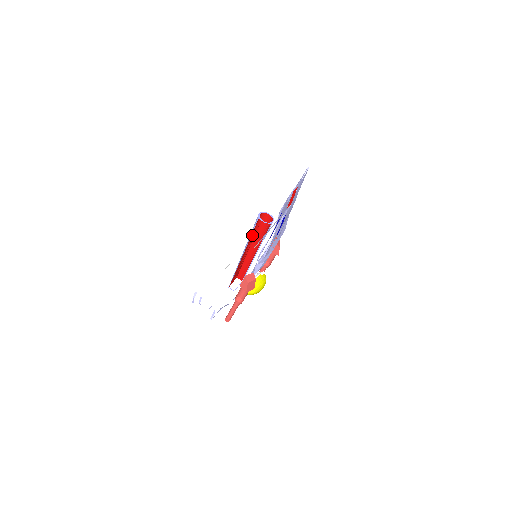
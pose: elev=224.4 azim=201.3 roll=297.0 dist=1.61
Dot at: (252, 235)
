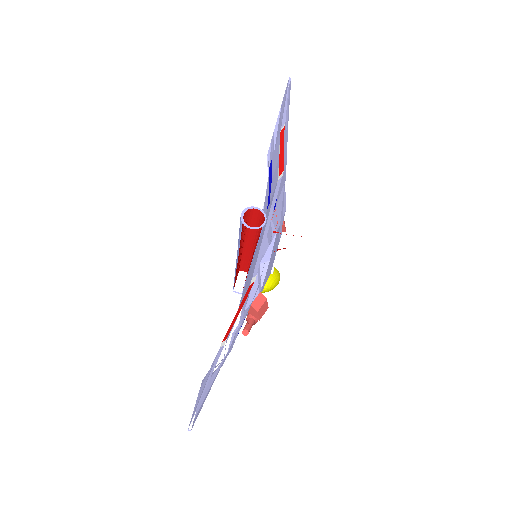
Dot at: (241, 236)
